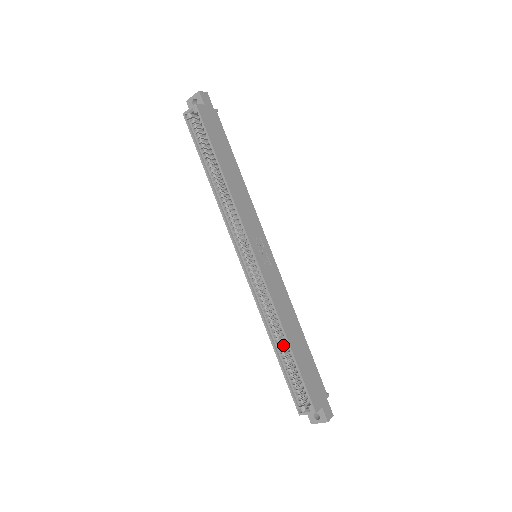
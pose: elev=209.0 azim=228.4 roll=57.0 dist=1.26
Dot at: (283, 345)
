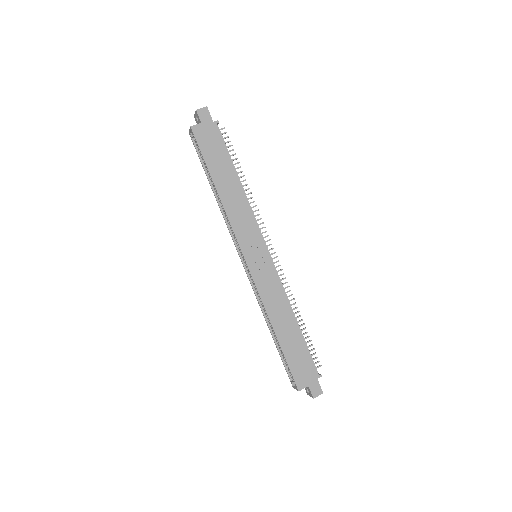
Dot at: occluded
